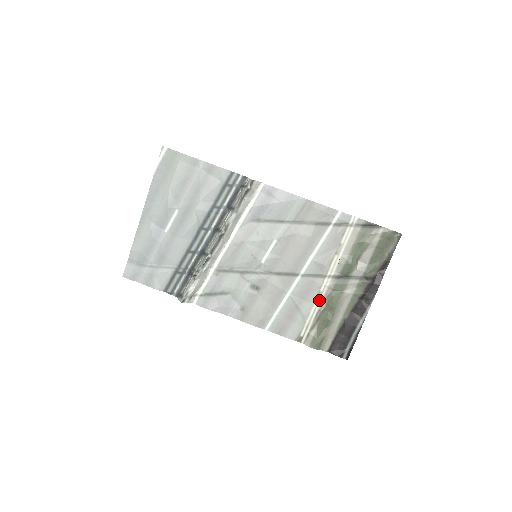
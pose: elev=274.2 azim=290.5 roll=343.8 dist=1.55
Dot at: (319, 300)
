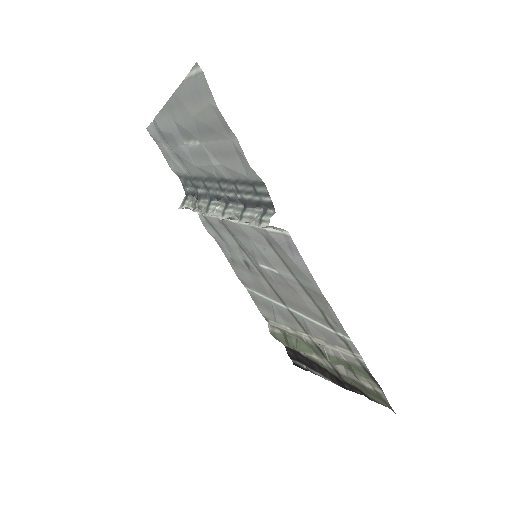
Dot at: (293, 331)
